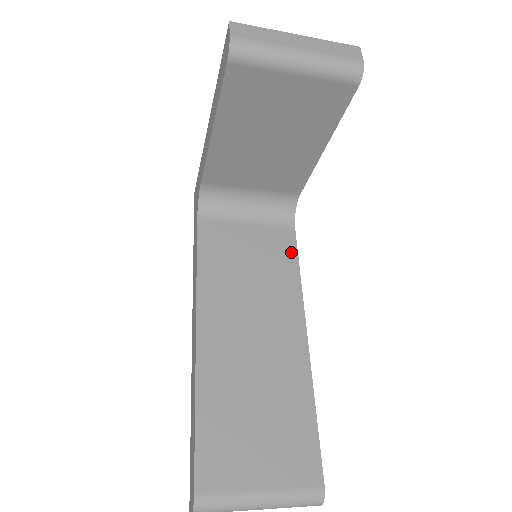
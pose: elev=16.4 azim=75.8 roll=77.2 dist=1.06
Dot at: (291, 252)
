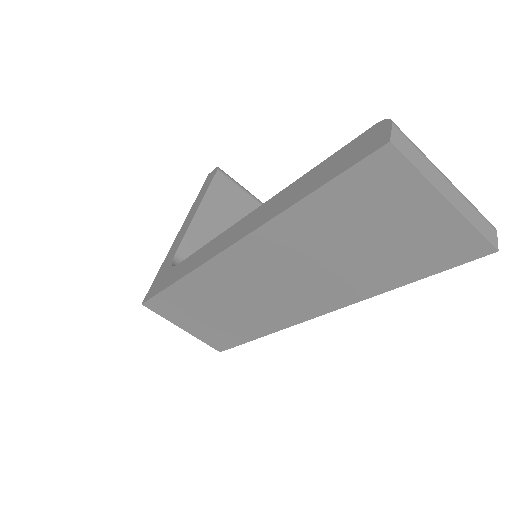
Dot at: occluded
